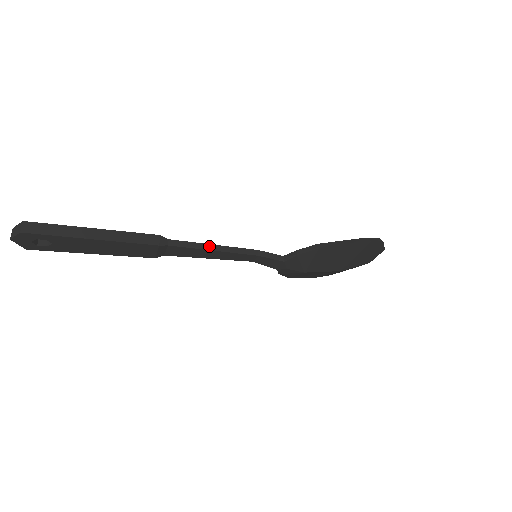
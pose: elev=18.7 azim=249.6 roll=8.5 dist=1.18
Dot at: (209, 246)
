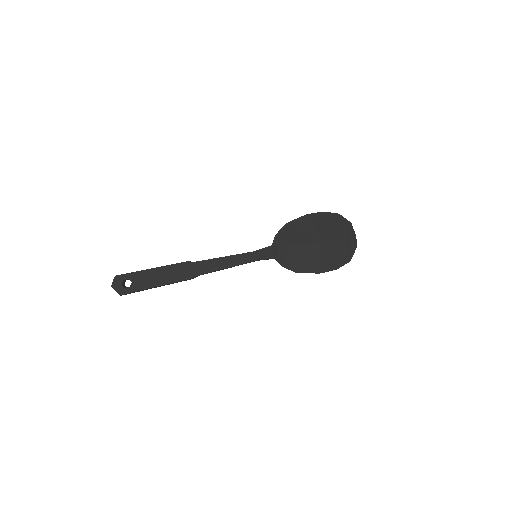
Dot at: (221, 257)
